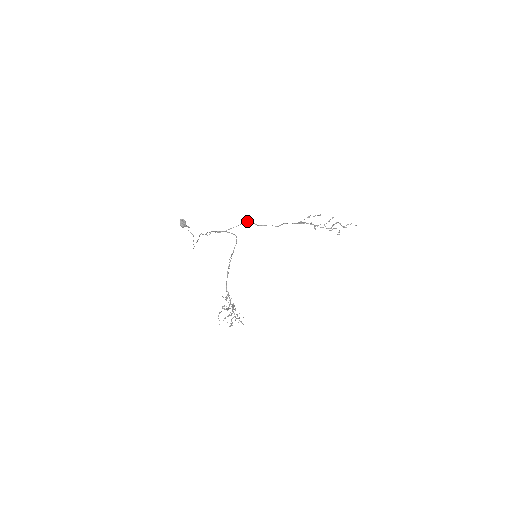
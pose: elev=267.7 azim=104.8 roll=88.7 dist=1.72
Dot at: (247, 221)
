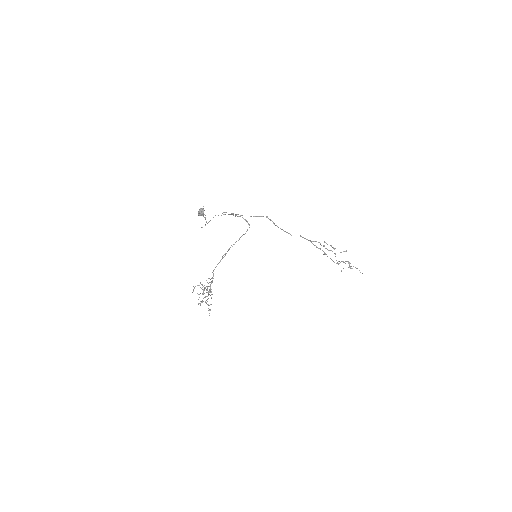
Dot at: occluded
